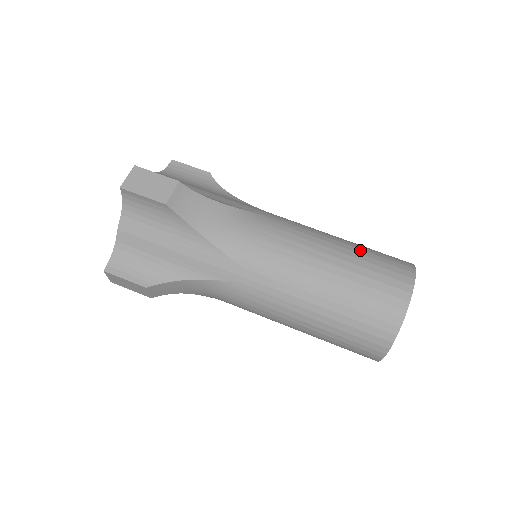
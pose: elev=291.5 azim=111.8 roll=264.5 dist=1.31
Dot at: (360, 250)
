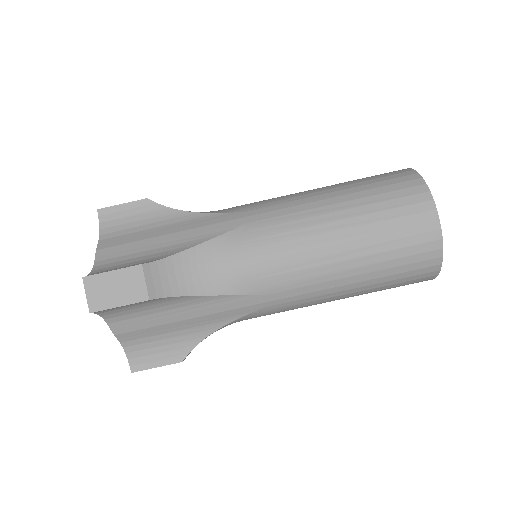
Dot at: (361, 200)
